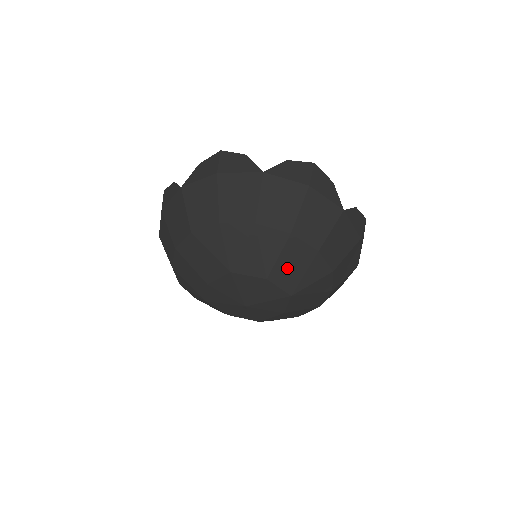
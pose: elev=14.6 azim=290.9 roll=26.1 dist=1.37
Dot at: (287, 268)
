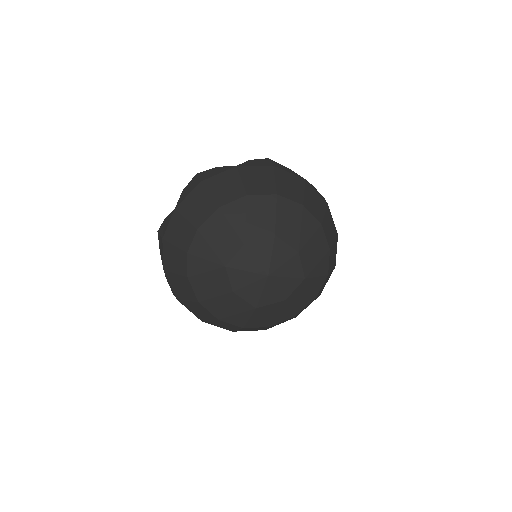
Dot at: (311, 251)
